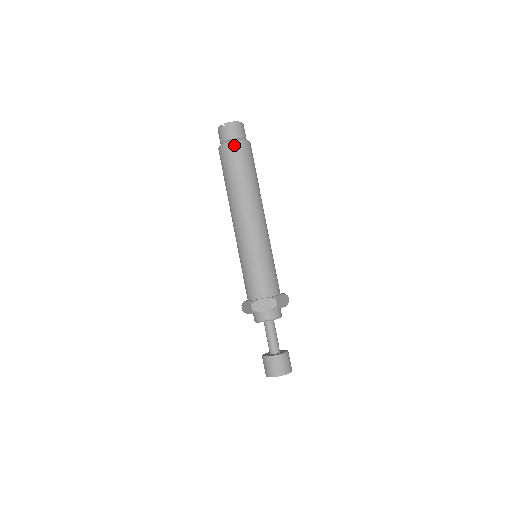
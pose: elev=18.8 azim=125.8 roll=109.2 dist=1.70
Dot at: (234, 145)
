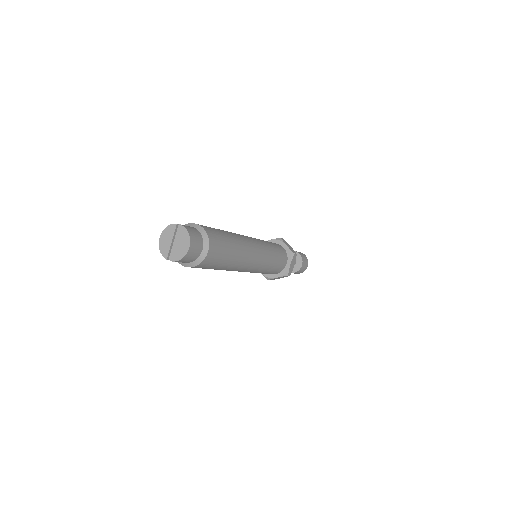
Dot at: (198, 267)
